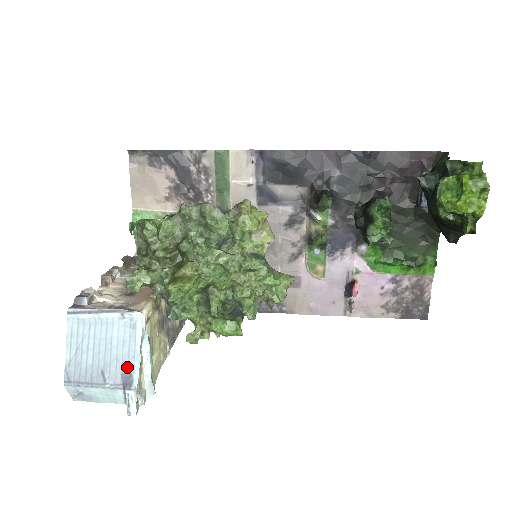
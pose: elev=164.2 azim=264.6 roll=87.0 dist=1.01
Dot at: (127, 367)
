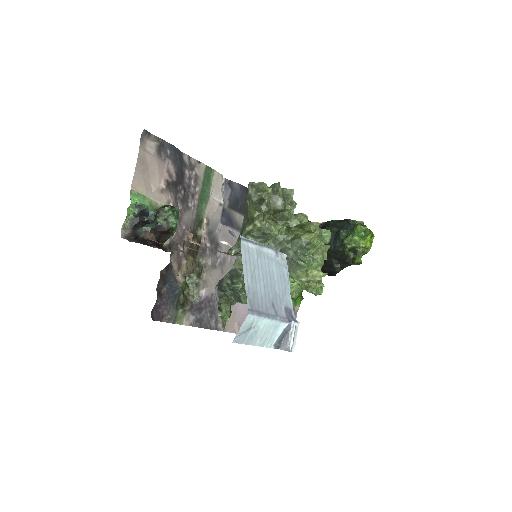
Dot at: (286, 302)
